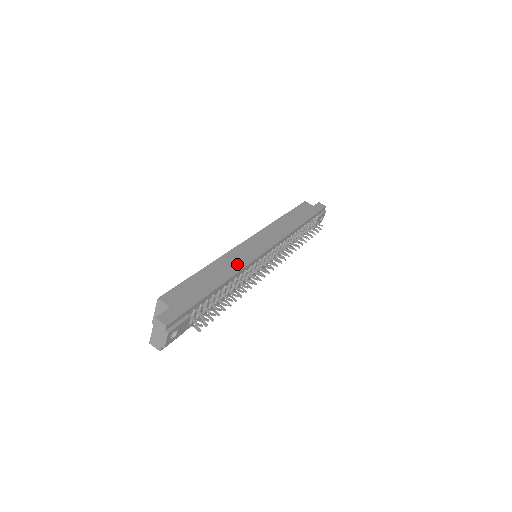
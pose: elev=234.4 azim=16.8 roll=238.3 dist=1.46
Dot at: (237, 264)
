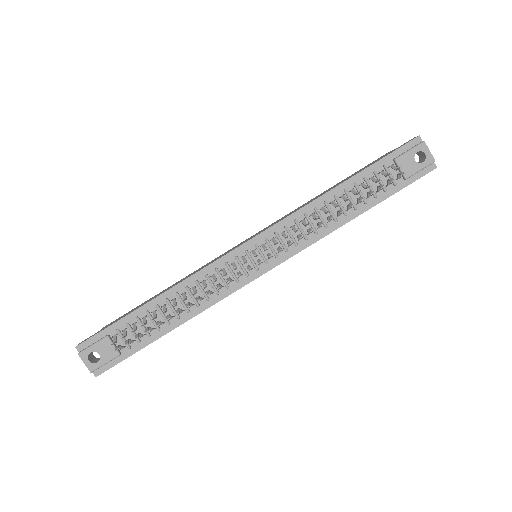
Dot at: (195, 272)
